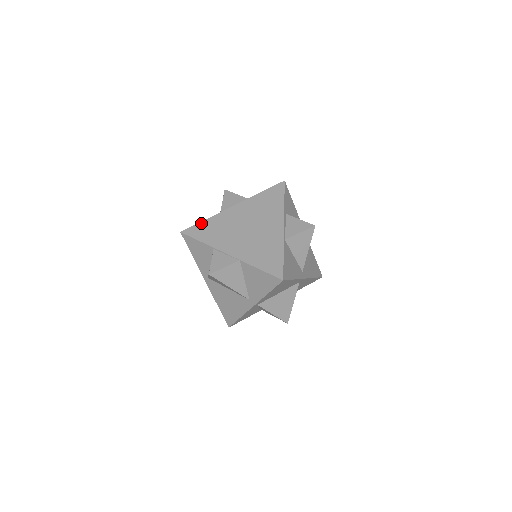
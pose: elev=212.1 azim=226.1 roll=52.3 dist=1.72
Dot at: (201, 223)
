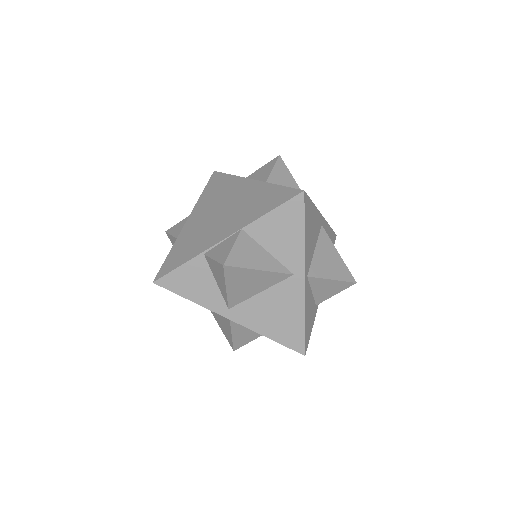
Dot at: (167, 257)
